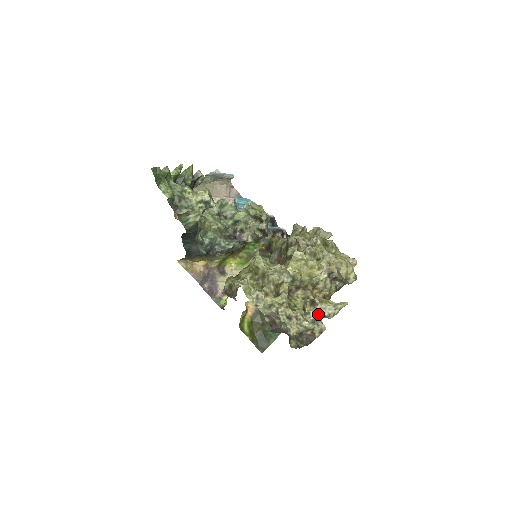
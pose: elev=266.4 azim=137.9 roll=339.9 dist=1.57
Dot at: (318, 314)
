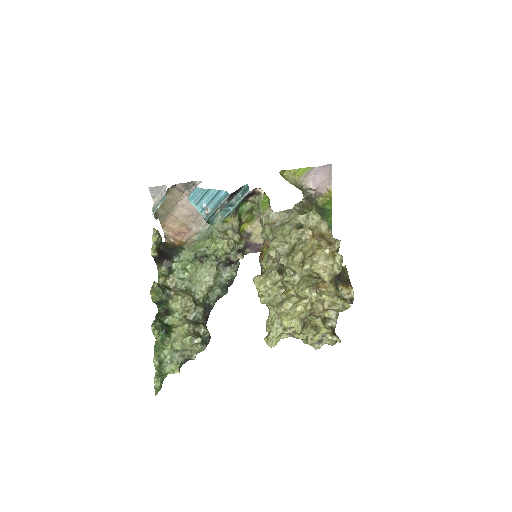
Dot at: (337, 312)
